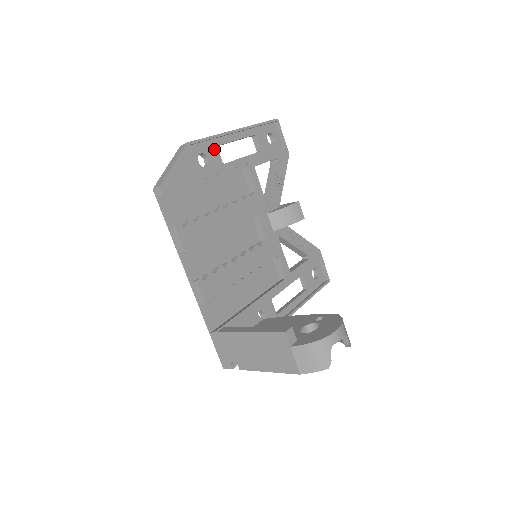
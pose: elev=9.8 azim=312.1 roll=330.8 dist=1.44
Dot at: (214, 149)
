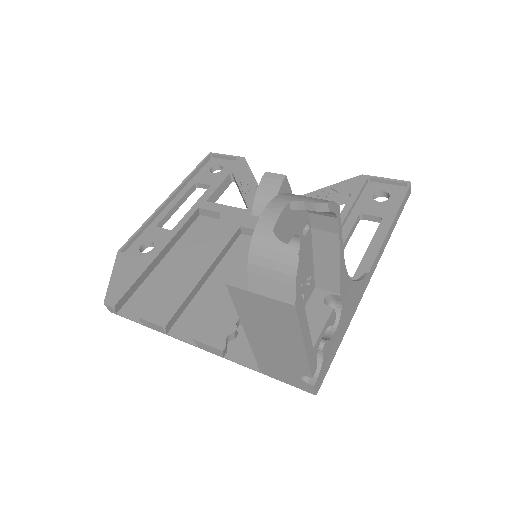
Dot at: (154, 231)
